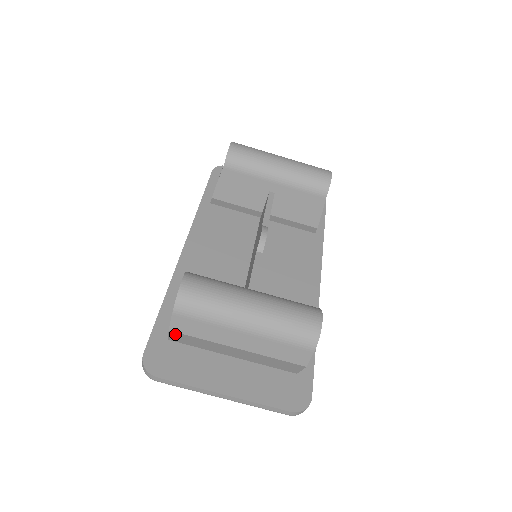
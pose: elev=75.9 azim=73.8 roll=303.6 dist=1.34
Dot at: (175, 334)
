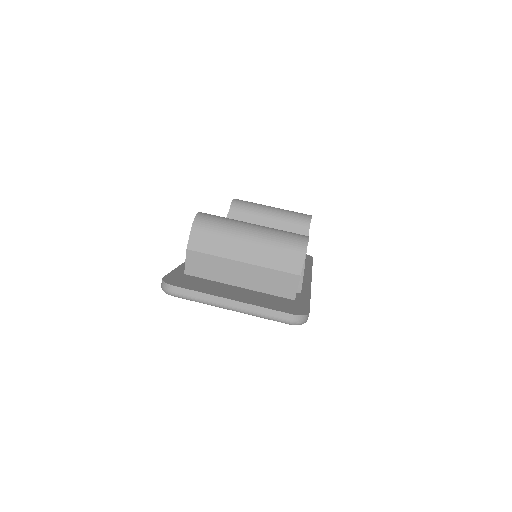
Dot at: (191, 256)
